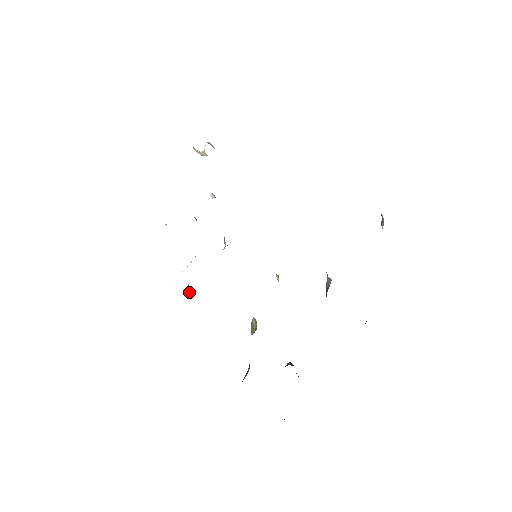
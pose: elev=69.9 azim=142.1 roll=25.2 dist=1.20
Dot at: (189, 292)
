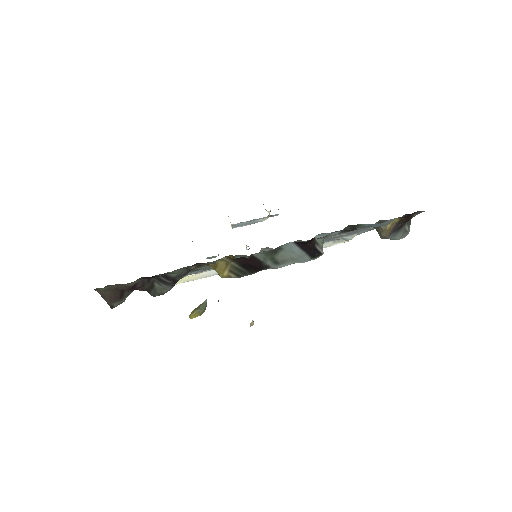
Dot at: occluded
